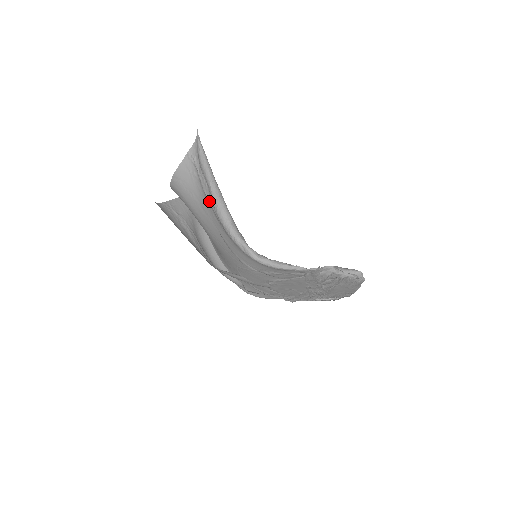
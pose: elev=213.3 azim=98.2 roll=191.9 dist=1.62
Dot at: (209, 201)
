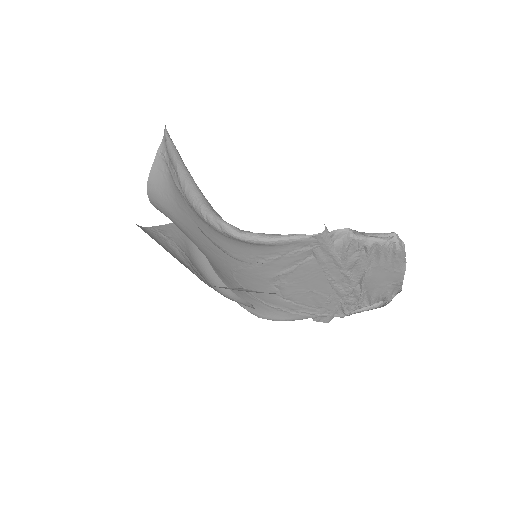
Dot at: (179, 189)
